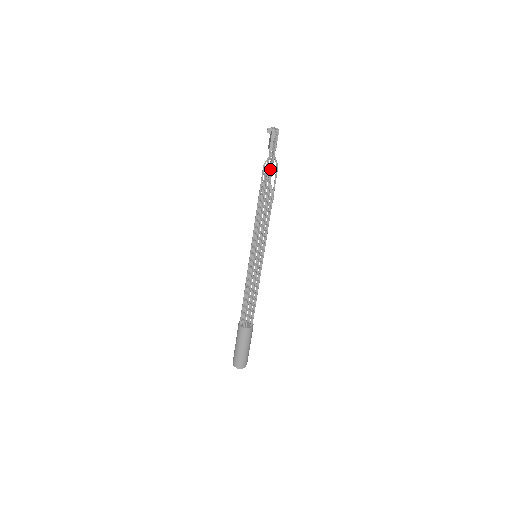
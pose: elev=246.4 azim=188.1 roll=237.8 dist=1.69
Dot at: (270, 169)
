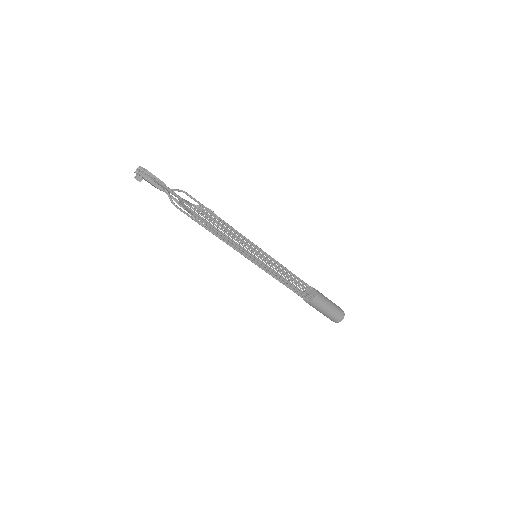
Dot at: occluded
